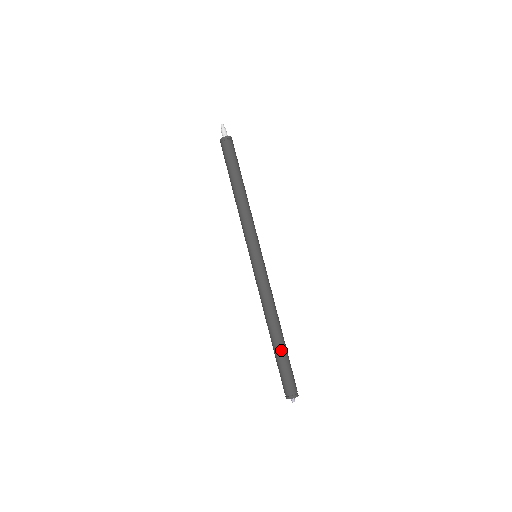
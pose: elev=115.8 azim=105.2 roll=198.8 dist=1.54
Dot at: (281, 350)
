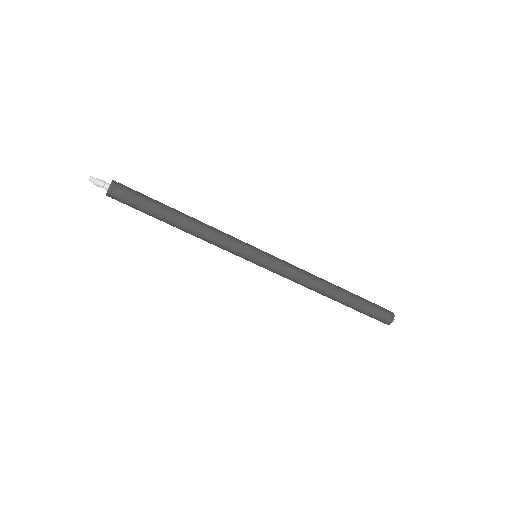
Dot at: (352, 300)
